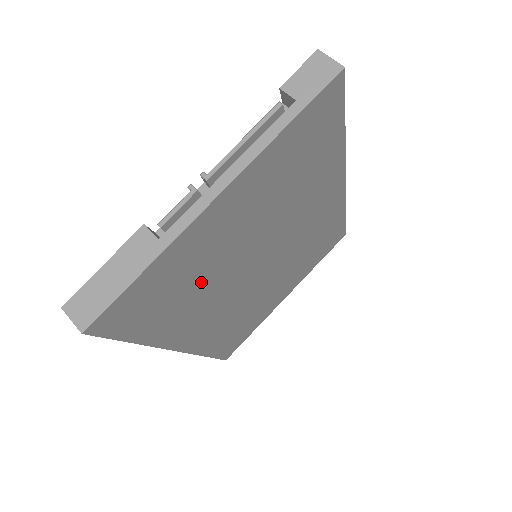
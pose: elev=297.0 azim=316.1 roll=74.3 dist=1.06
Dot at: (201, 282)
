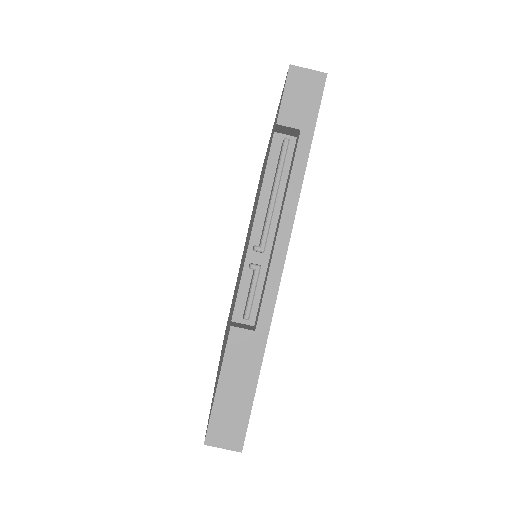
Dot at: occluded
